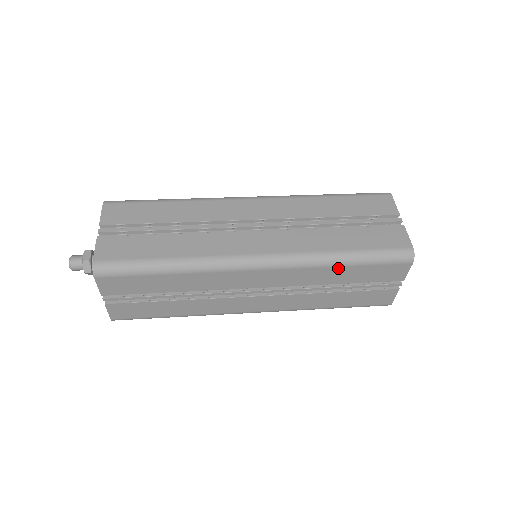
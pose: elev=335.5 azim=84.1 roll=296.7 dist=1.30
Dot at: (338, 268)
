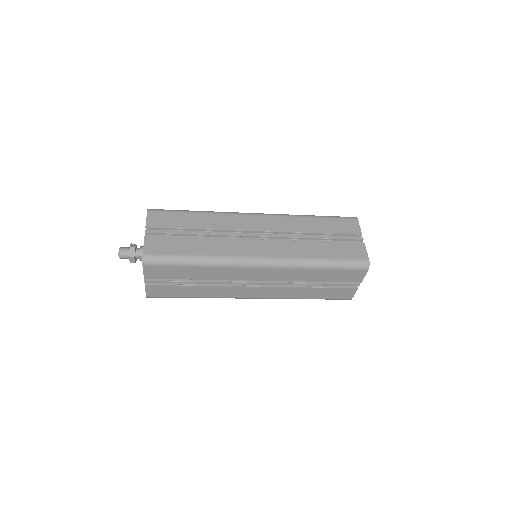
Dot at: (309, 219)
